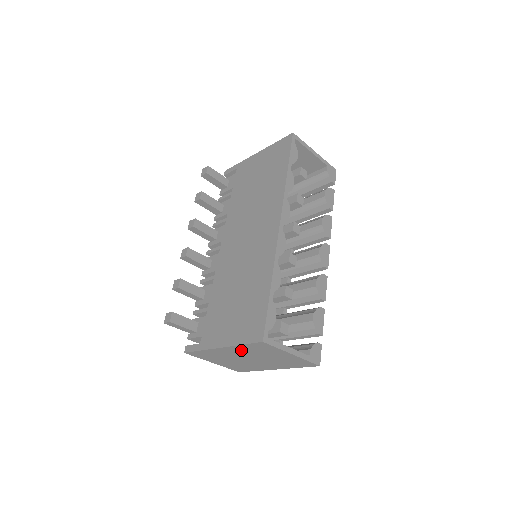
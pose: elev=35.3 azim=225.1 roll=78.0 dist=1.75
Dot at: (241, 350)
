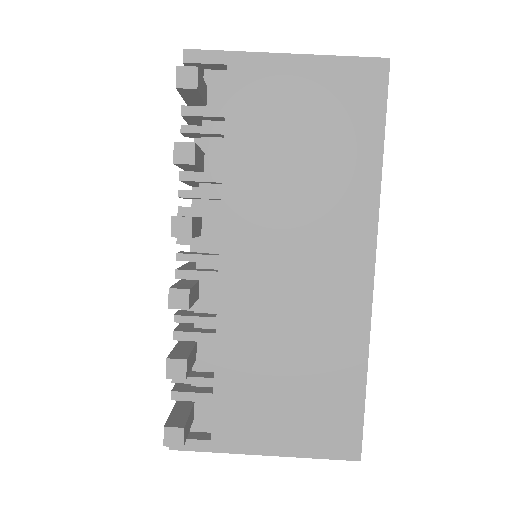
Dot at: occluded
